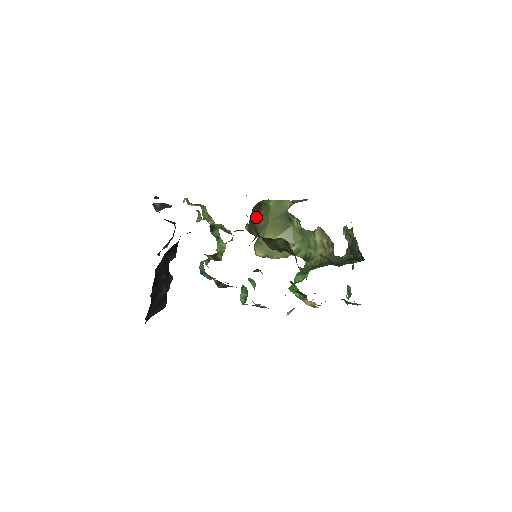
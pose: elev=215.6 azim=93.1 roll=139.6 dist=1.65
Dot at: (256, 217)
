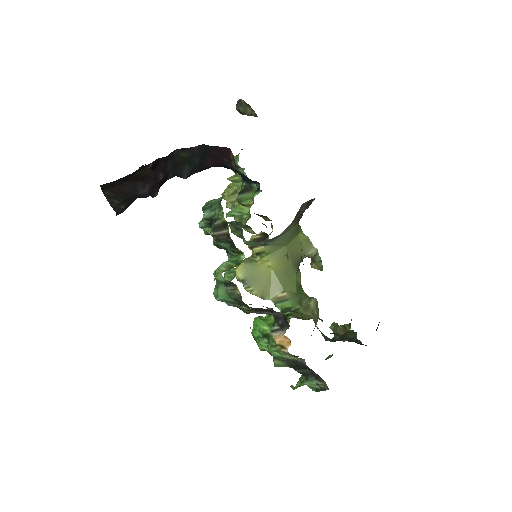
Dot at: (294, 220)
